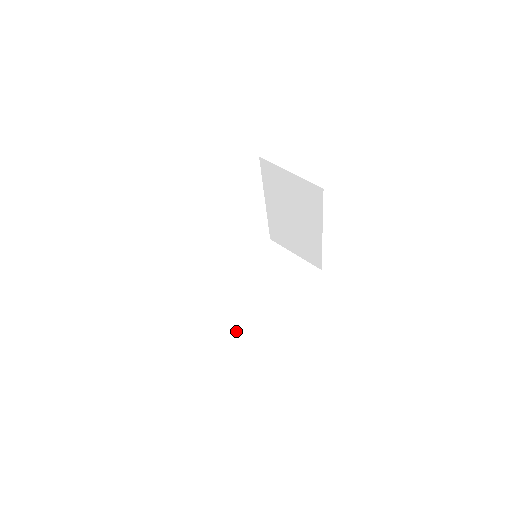
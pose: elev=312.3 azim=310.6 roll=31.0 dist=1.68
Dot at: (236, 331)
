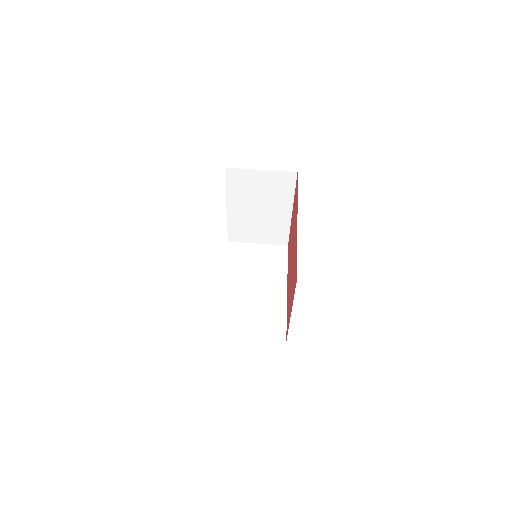
Dot at: (266, 242)
